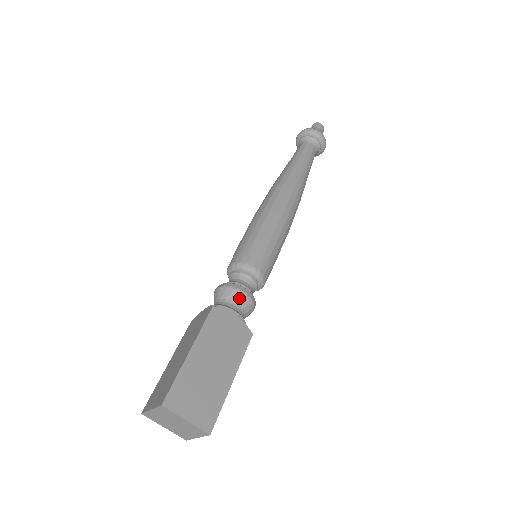
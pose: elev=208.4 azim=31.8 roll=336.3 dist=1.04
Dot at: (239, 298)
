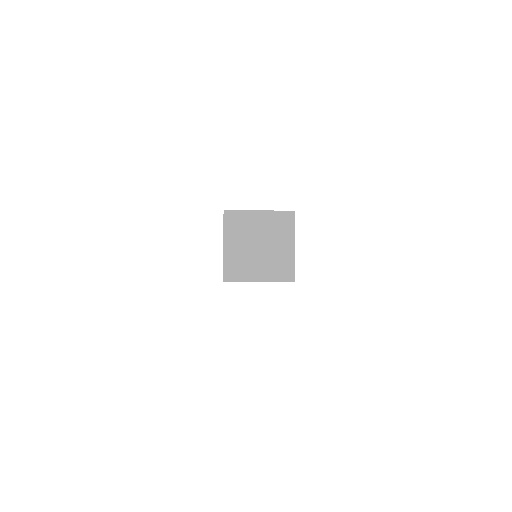
Dot at: occluded
